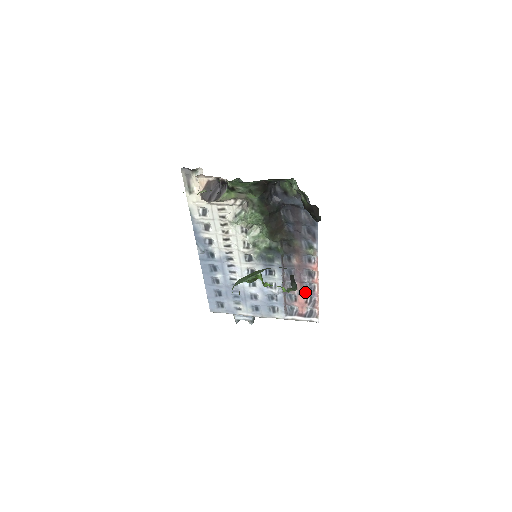
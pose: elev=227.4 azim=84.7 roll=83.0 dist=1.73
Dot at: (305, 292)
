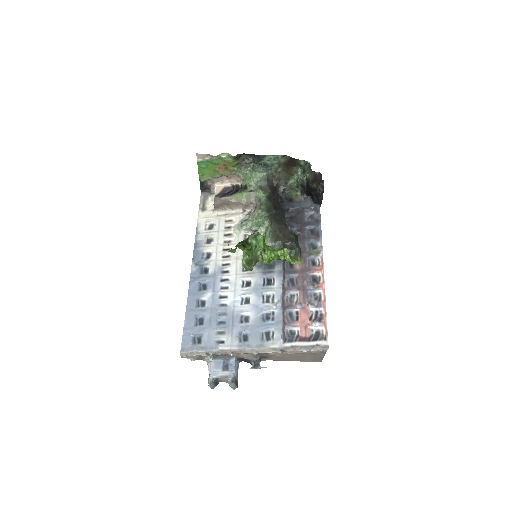
Dot at: (309, 302)
